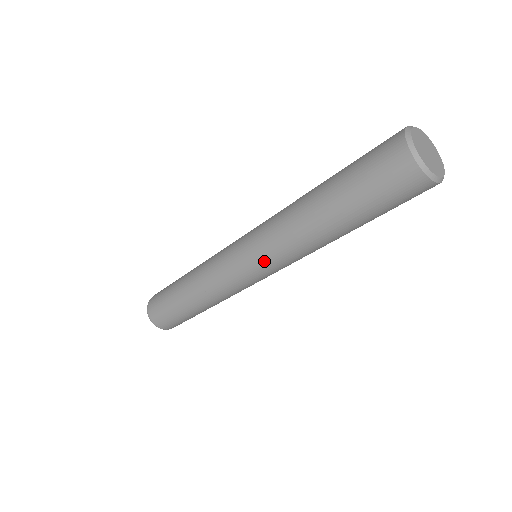
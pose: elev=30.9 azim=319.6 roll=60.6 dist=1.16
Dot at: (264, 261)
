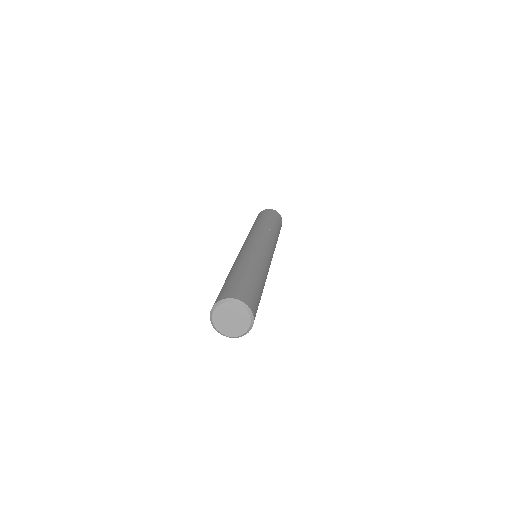
Dot at: occluded
